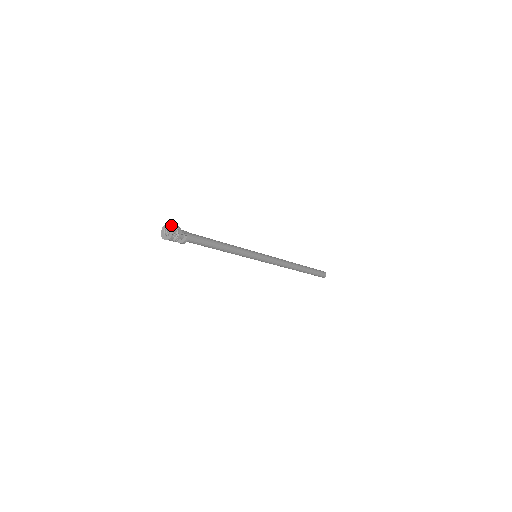
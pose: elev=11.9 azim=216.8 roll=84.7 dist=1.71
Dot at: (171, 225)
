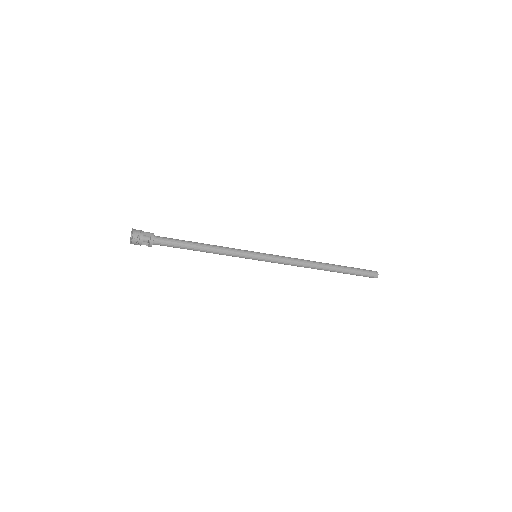
Dot at: (132, 229)
